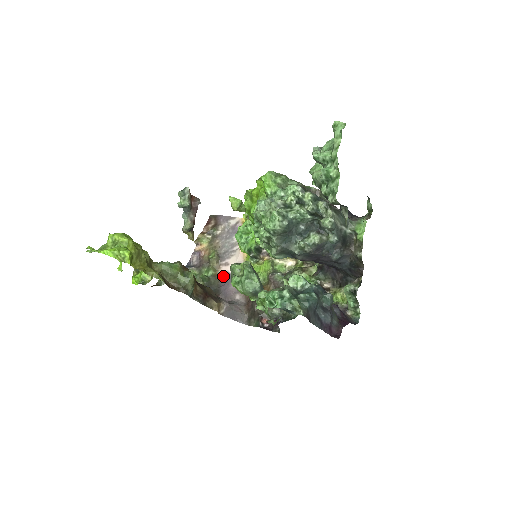
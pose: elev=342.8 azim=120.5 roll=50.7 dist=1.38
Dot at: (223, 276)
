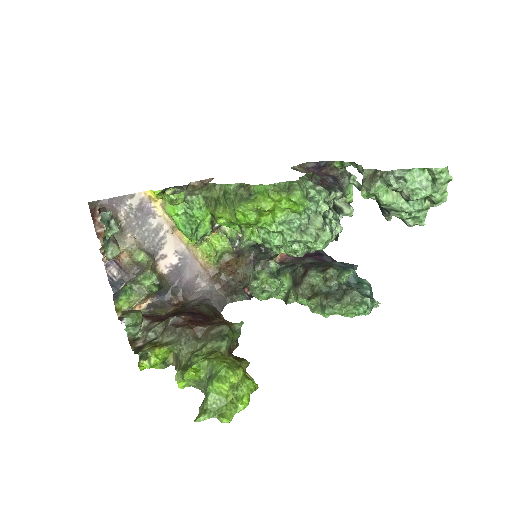
Dot at: (169, 272)
